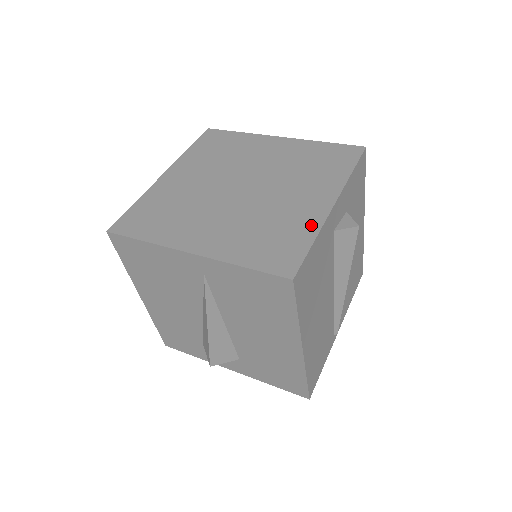
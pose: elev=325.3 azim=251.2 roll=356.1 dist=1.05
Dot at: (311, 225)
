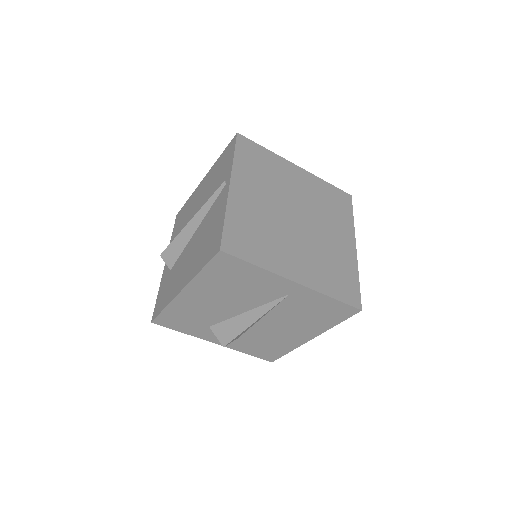
Dot at: (352, 265)
